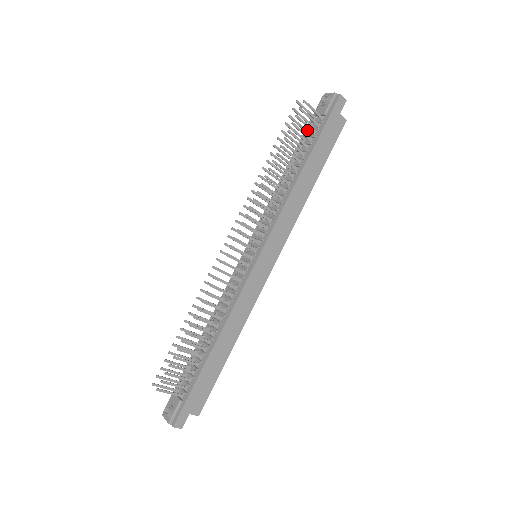
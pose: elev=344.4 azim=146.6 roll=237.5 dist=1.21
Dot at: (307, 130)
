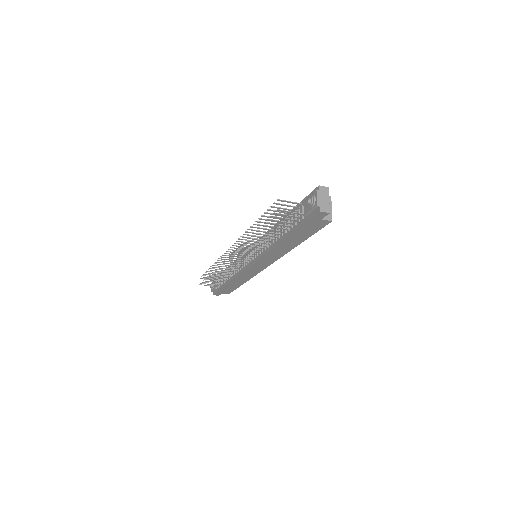
Dot at: (295, 210)
